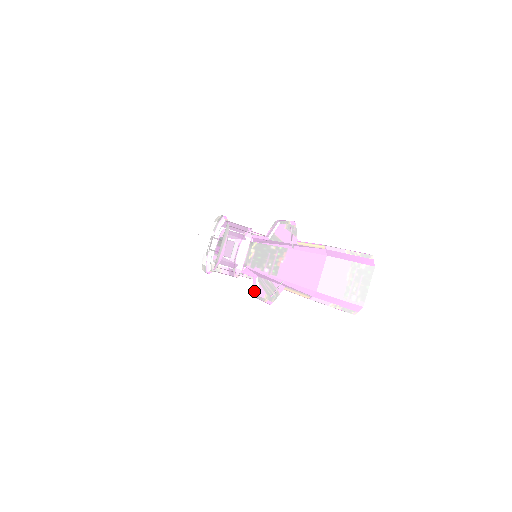
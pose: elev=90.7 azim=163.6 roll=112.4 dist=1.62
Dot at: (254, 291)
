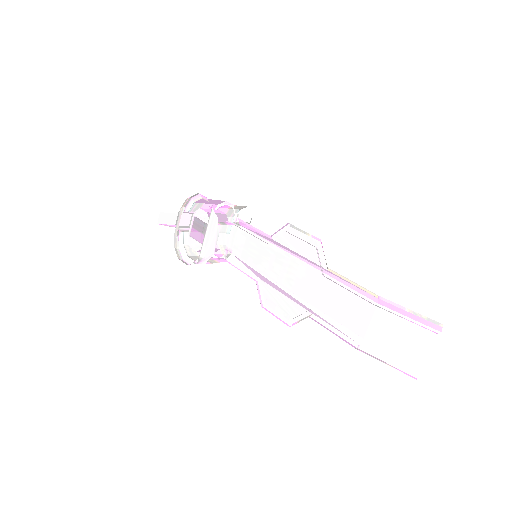
Dot at: occluded
